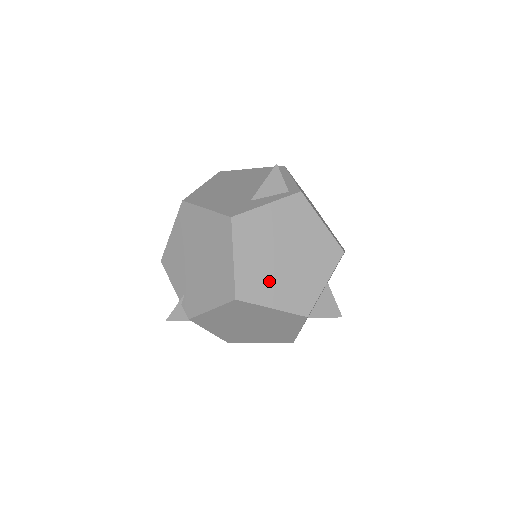
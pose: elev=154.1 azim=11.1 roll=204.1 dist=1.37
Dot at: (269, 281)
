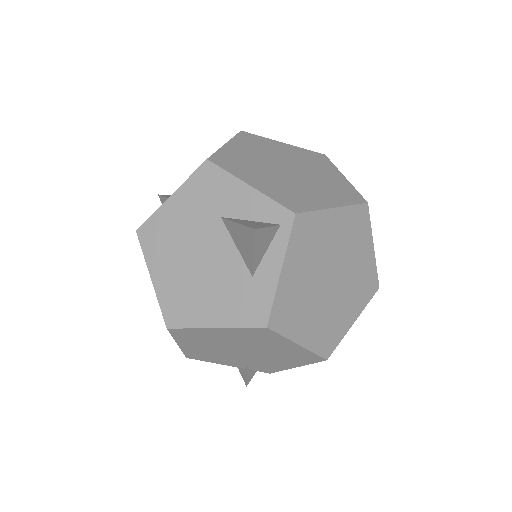
Dot at: (336, 313)
